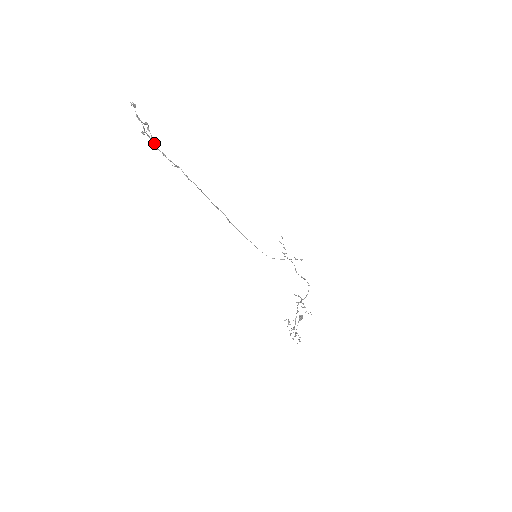
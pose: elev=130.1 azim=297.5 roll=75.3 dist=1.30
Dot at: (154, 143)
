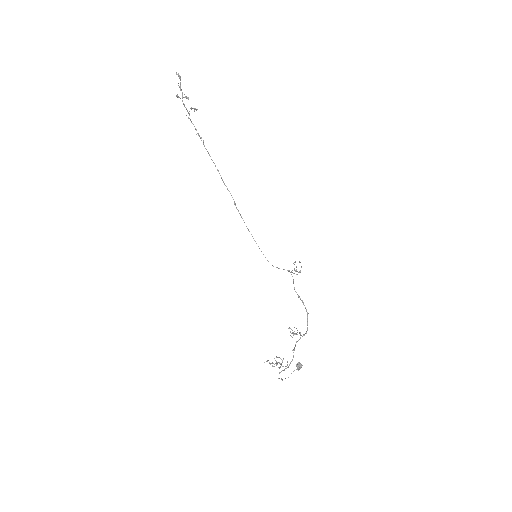
Dot at: (189, 115)
